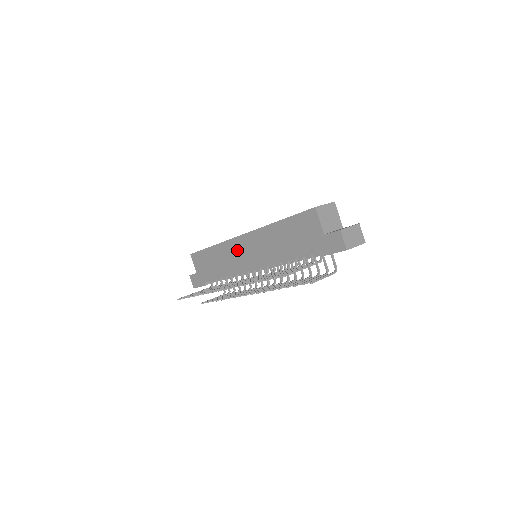
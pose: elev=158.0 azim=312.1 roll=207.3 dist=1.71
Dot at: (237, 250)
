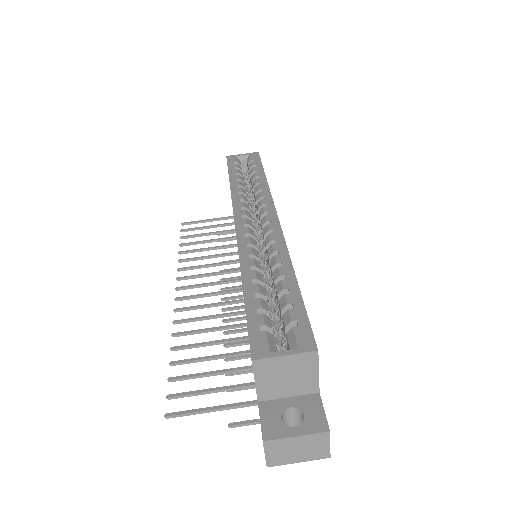
Dot at: occluded
